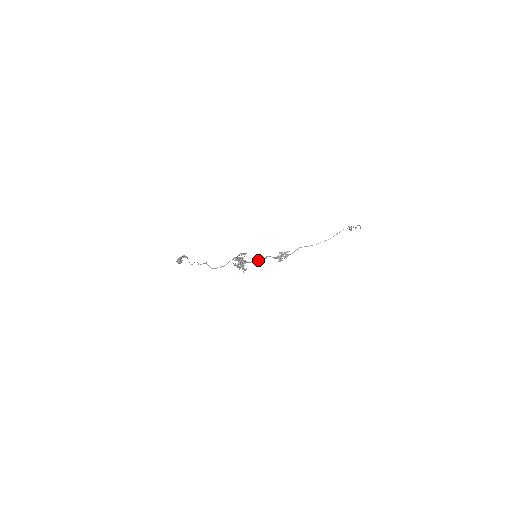
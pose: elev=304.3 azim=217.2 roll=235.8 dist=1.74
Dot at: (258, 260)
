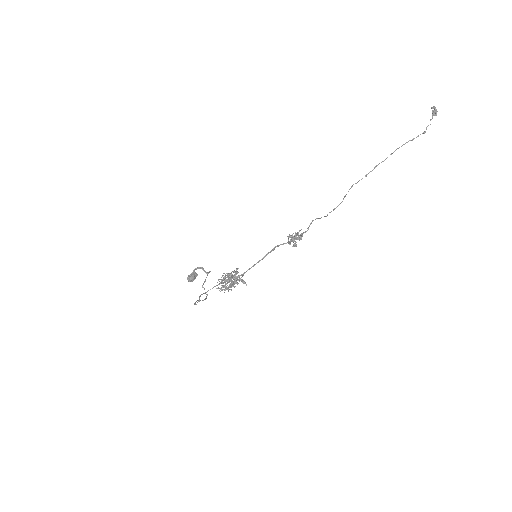
Dot at: (261, 259)
